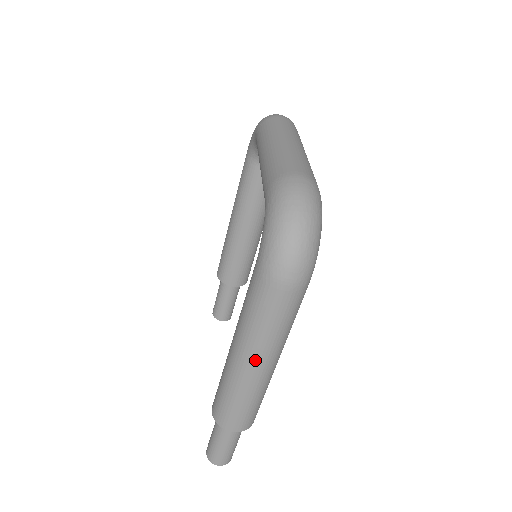
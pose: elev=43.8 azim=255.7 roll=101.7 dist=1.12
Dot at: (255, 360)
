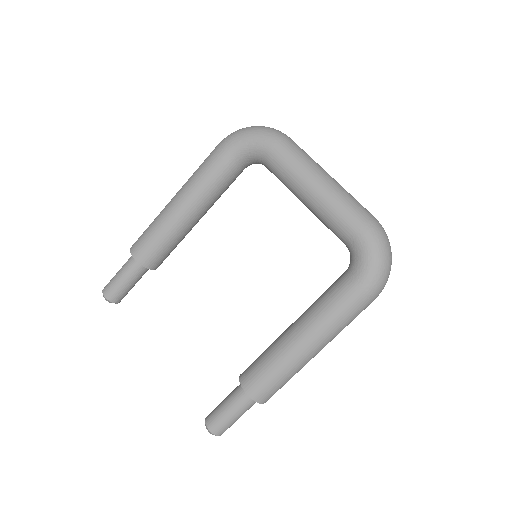
Dot at: (323, 347)
